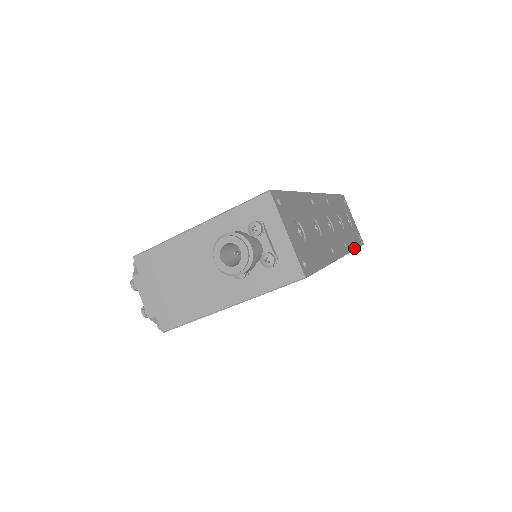
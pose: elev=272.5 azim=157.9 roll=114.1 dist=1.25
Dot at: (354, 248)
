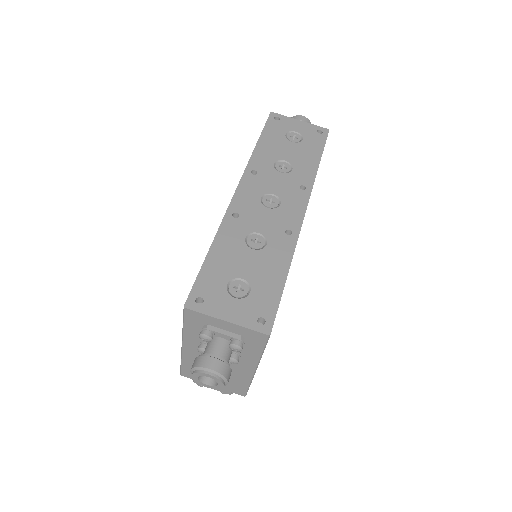
Dot at: (317, 166)
